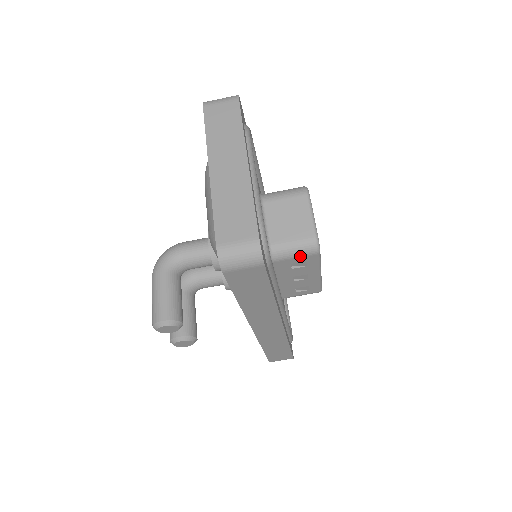
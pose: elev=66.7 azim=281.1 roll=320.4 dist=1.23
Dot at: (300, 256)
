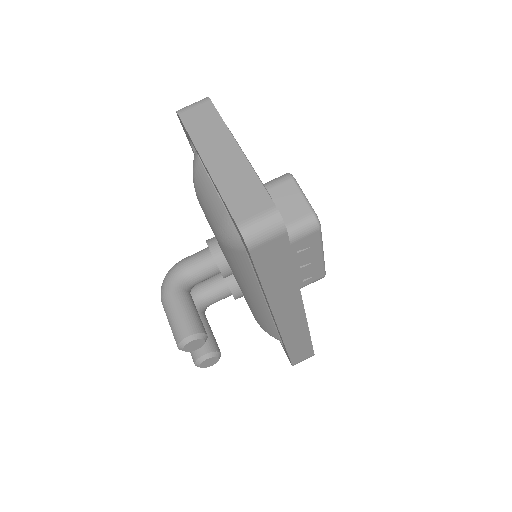
Dot at: (304, 236)
